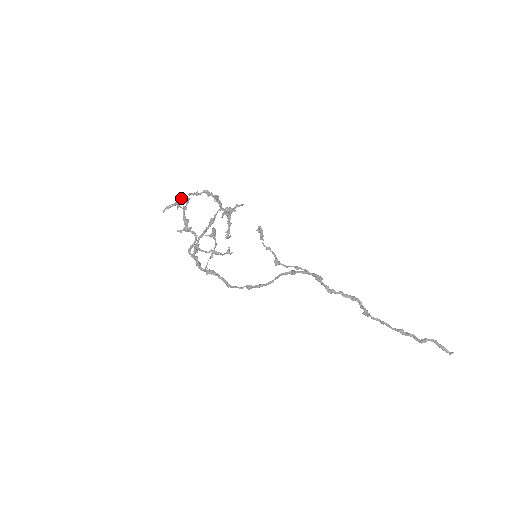
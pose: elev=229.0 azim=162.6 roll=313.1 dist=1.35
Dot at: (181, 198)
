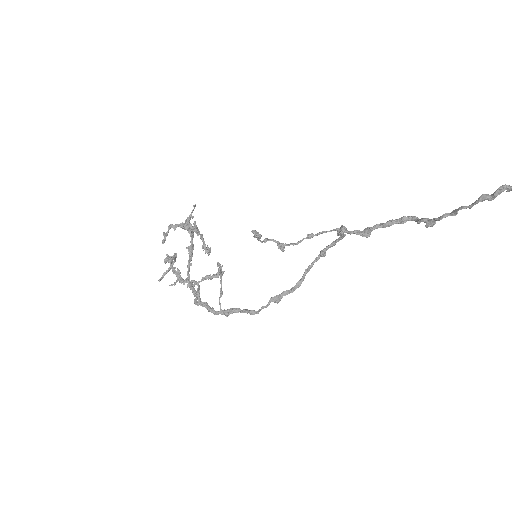
Dot at: (168, 257)
